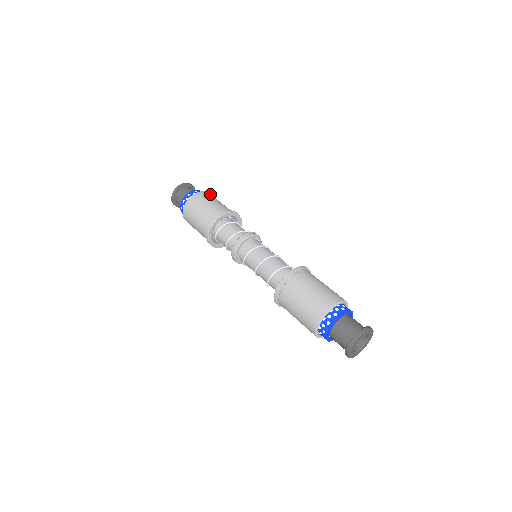
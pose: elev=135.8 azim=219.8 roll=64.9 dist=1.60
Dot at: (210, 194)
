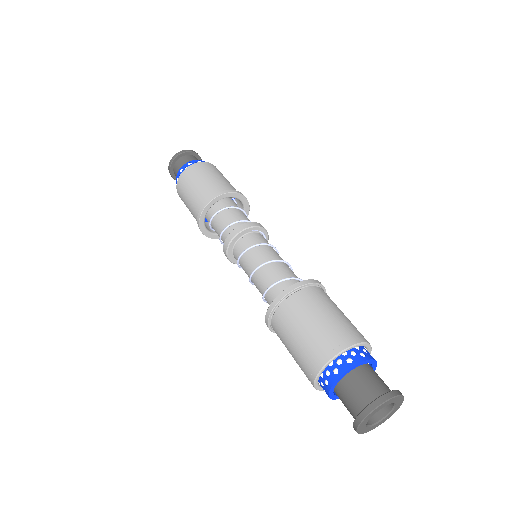
Dot at: (206, 164)
